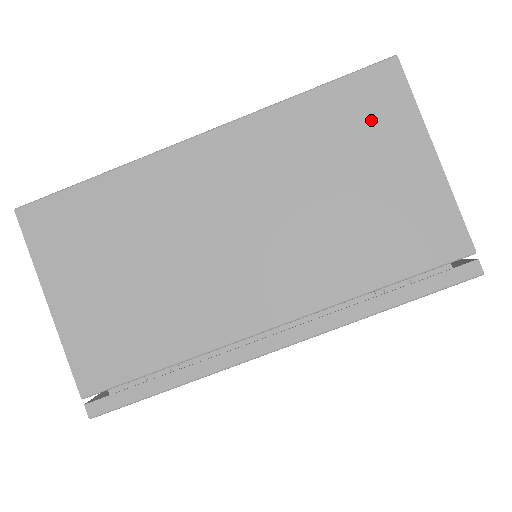
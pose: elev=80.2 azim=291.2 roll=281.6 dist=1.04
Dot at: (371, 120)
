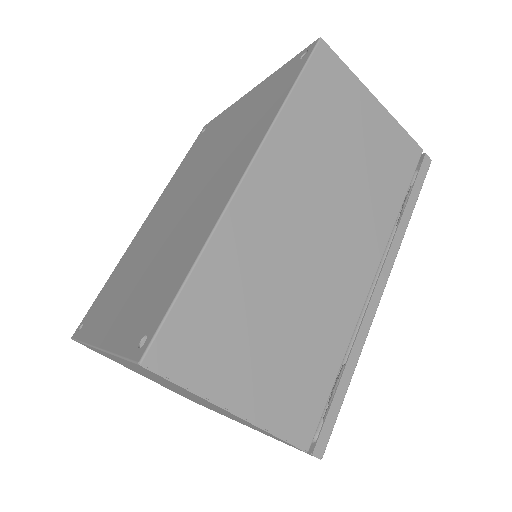
Dot at: (336, 94)
